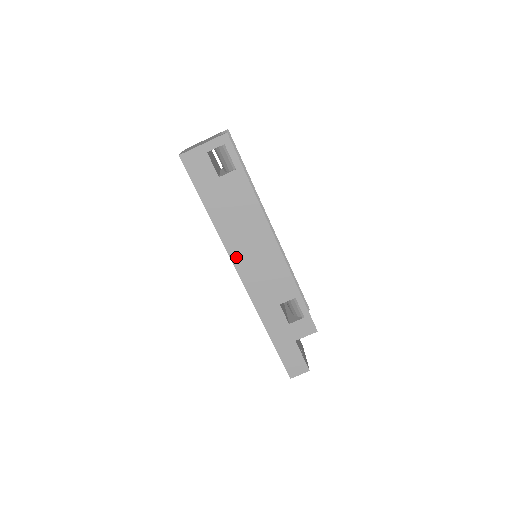
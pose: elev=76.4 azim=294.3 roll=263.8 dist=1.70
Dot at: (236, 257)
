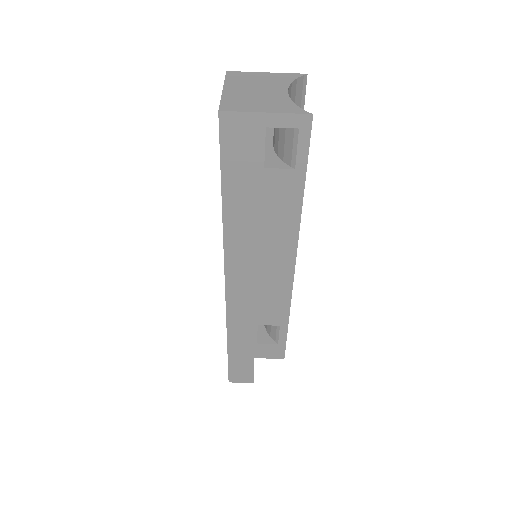
Dot at: (233, 264)
